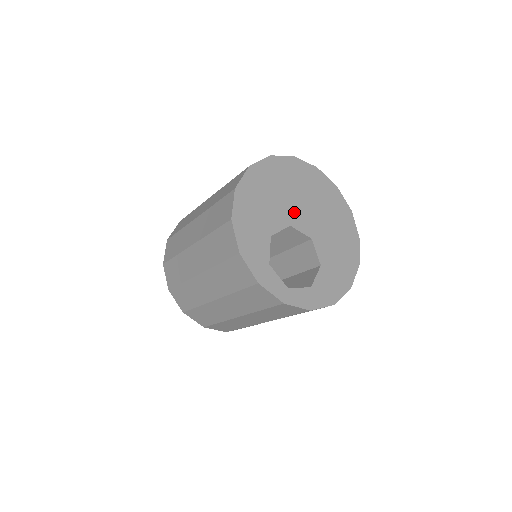
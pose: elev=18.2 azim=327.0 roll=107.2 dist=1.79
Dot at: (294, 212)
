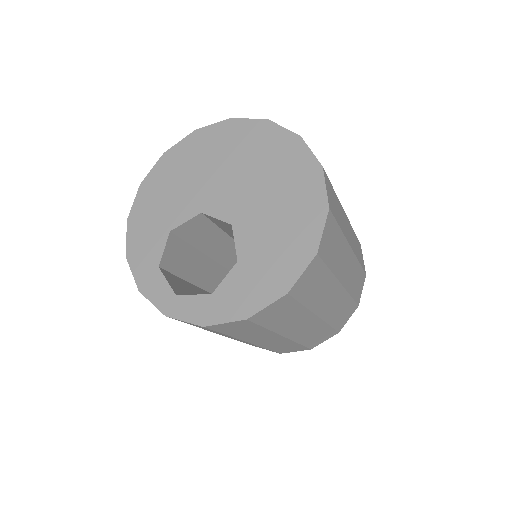
Dot at: (212, 193)
